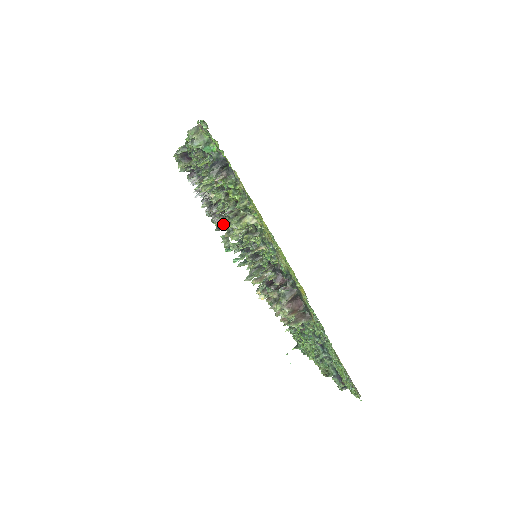
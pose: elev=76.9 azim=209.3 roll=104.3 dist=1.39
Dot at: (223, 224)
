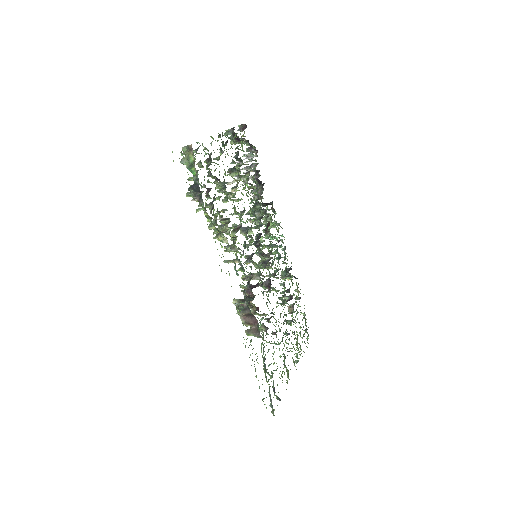
Dot at: (247, 212)
